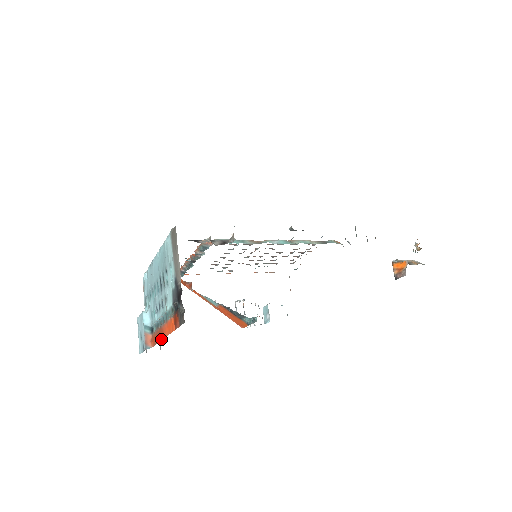
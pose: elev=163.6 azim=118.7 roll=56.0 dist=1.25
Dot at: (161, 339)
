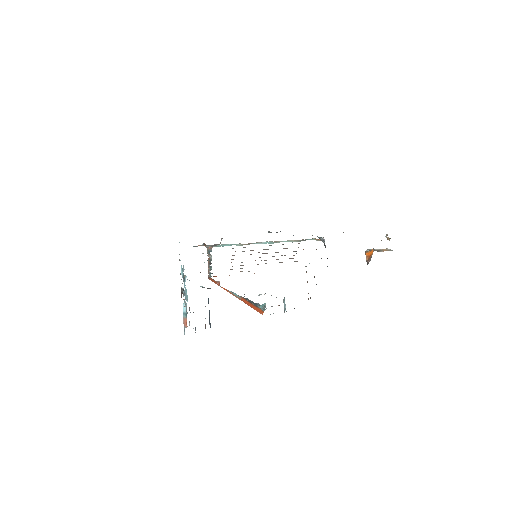
Dot at: occluded
